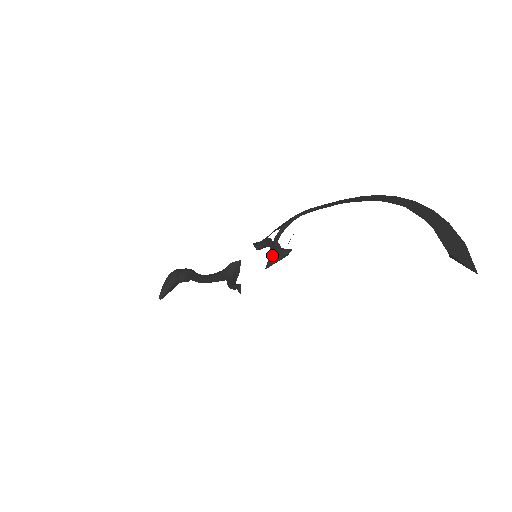
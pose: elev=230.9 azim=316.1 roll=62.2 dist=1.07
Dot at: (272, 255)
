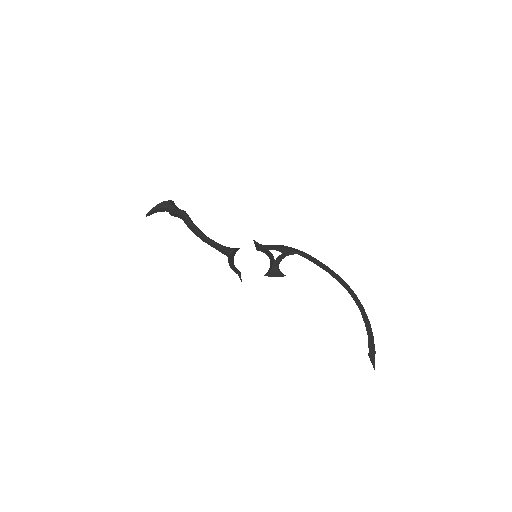
Dot at: (273, 272)
